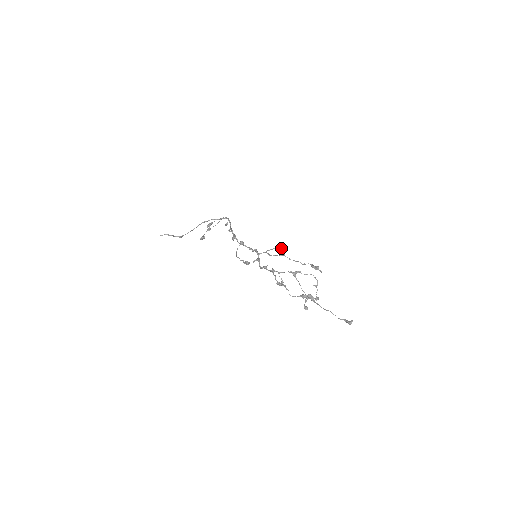
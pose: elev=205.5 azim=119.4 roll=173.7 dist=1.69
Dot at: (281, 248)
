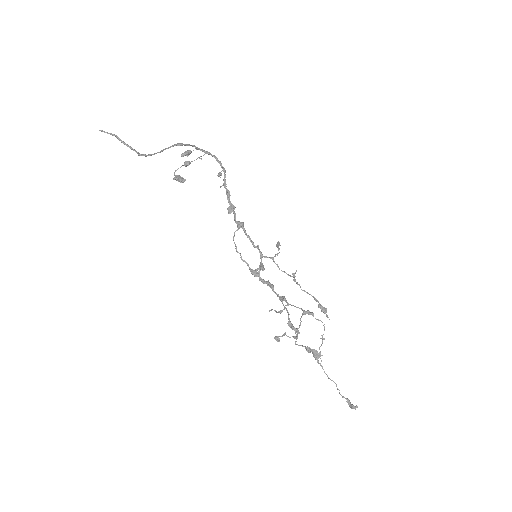
Dot at: occluded
